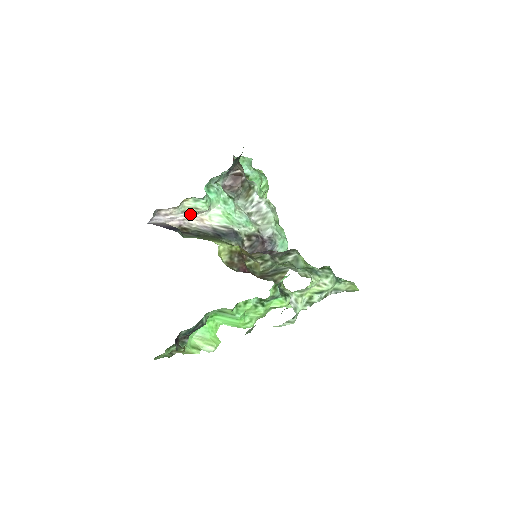
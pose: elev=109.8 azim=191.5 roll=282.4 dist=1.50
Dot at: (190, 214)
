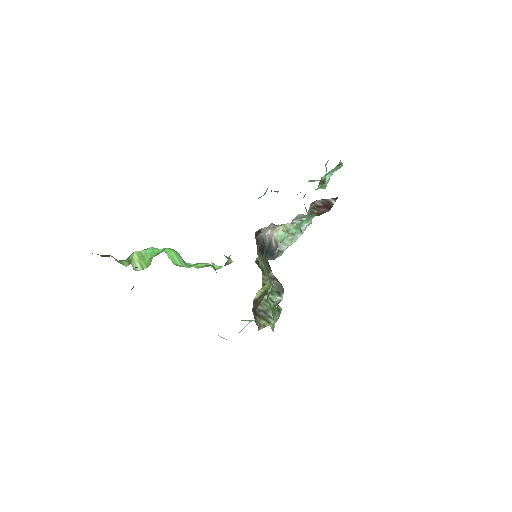
Dot at: (278, 226)
